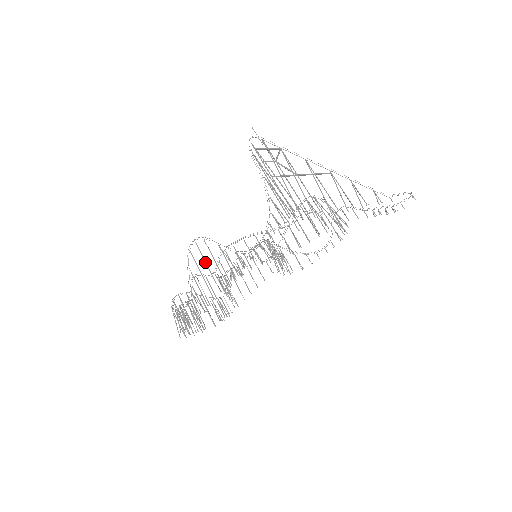
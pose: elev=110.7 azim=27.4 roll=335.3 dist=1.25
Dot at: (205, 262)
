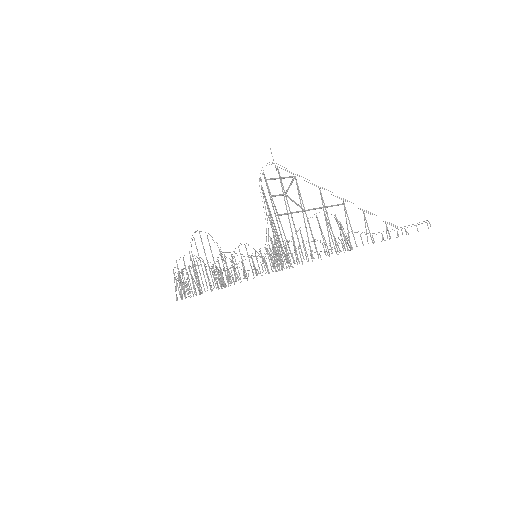
Dot at: (205, 255)
